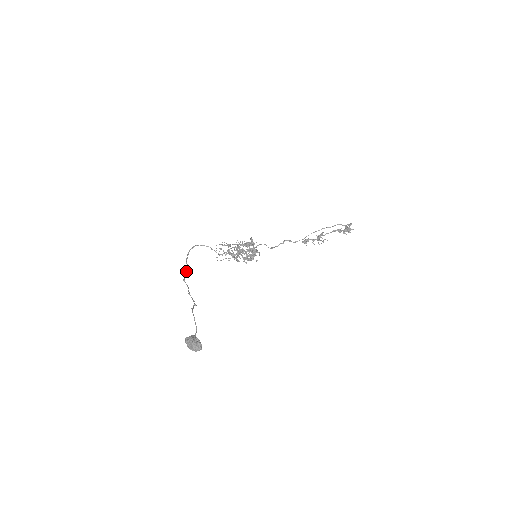
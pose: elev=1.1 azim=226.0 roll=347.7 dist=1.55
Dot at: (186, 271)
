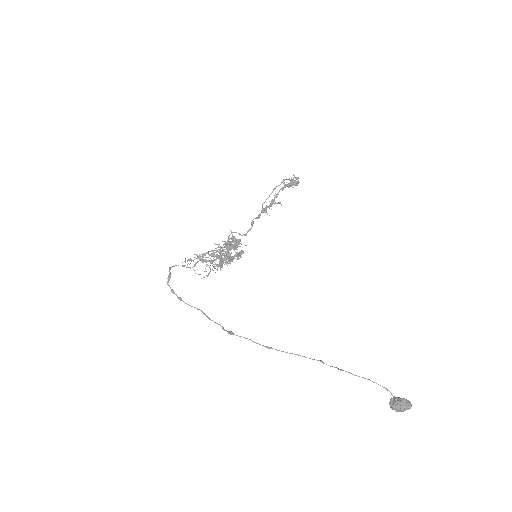
Dot at: (208, 318)
